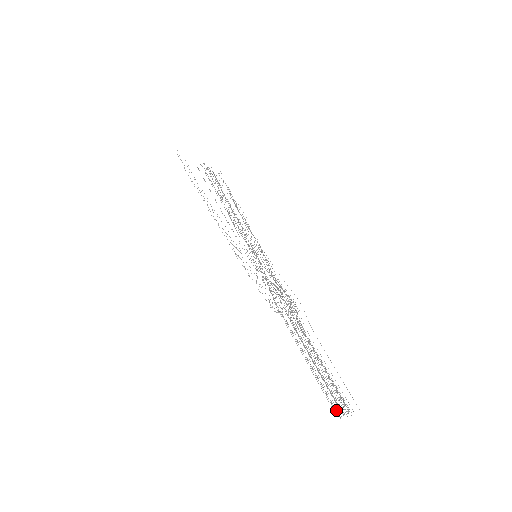
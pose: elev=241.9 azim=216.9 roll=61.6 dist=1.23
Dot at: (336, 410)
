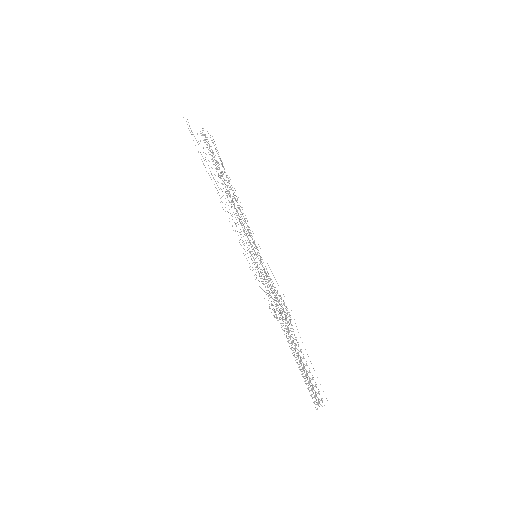
Dot at: occluded
